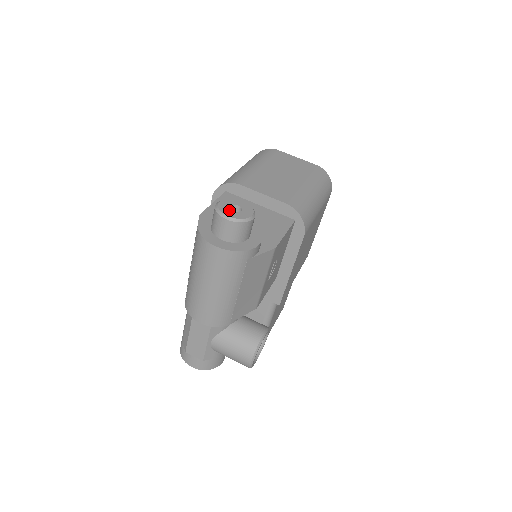
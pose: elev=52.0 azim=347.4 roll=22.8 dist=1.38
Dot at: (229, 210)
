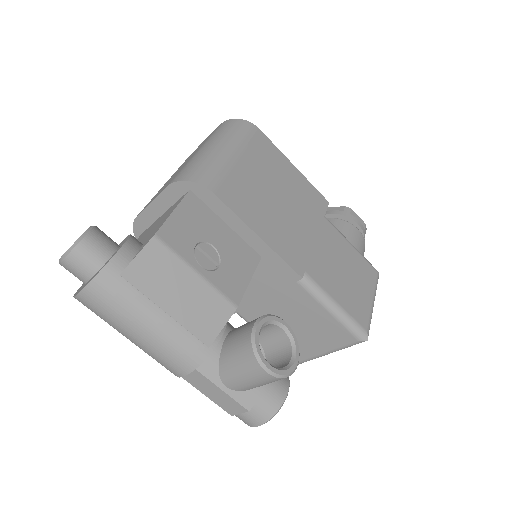
Dot at: occluded
